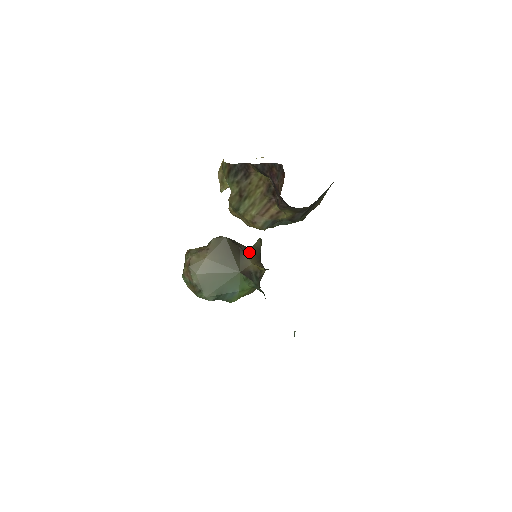
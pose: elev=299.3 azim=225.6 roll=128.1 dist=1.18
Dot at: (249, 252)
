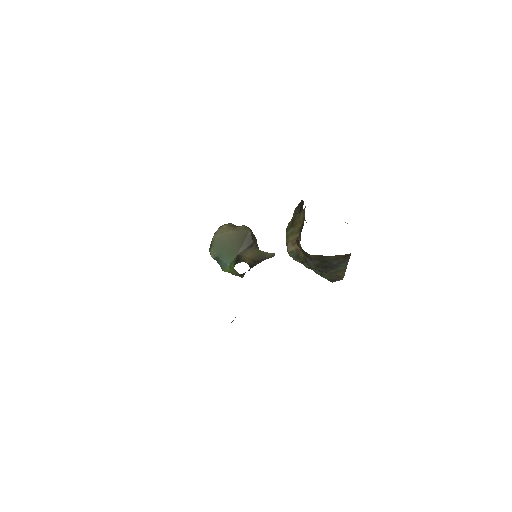
Dot at: (255, 251)
